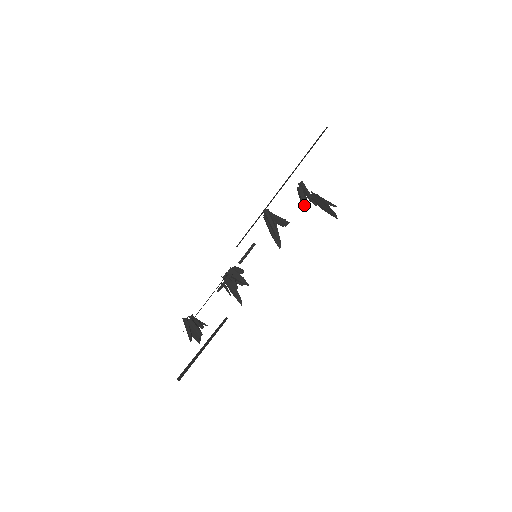
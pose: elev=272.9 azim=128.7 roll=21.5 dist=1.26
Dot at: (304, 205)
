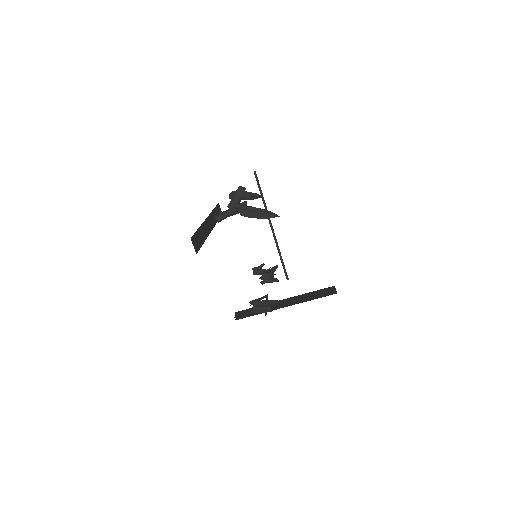
Dot at: occluded
